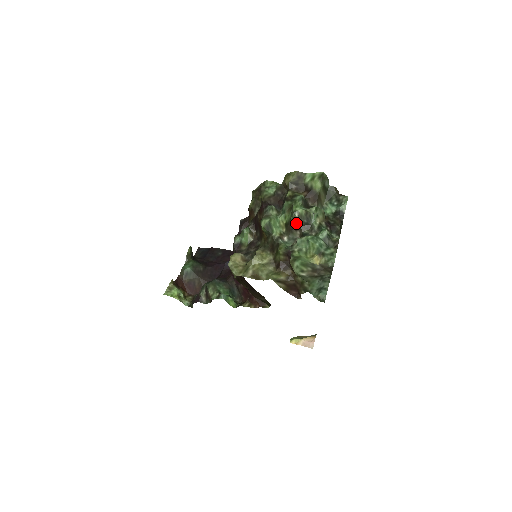
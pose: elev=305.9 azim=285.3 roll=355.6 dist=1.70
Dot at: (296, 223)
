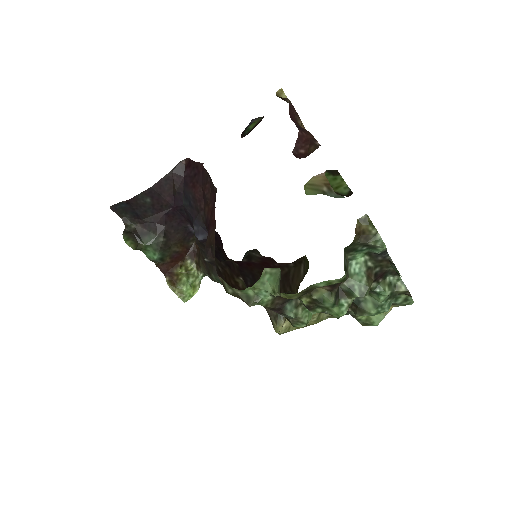
Dot at: occluded
